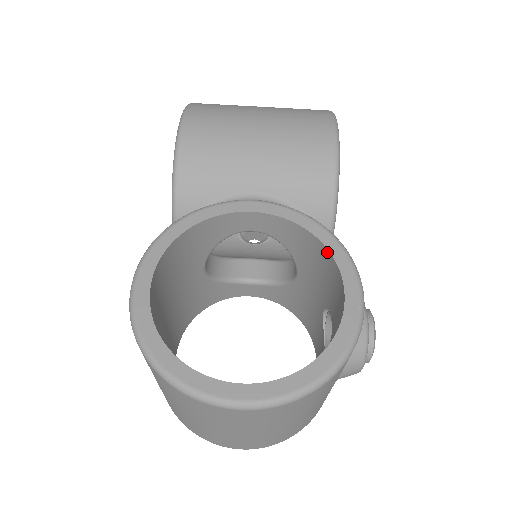
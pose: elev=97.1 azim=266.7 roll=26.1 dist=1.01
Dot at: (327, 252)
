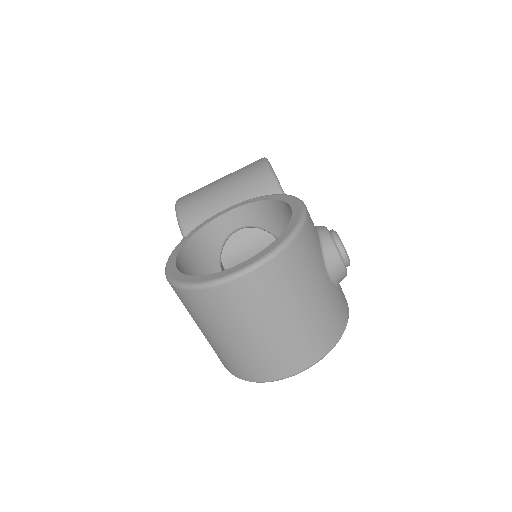
Dot at: (277, 202)
